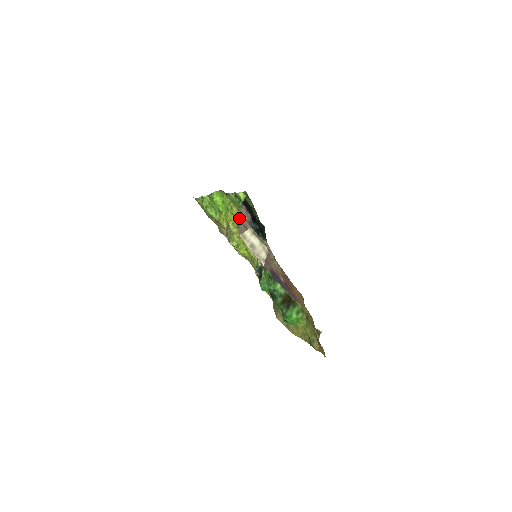
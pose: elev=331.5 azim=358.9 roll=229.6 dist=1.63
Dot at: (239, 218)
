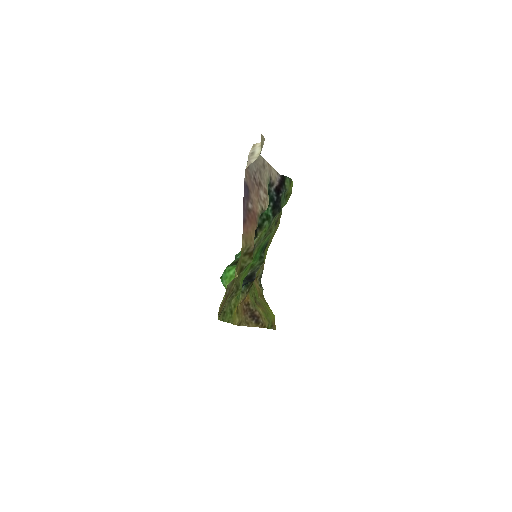
Dot at: (273, 236)
